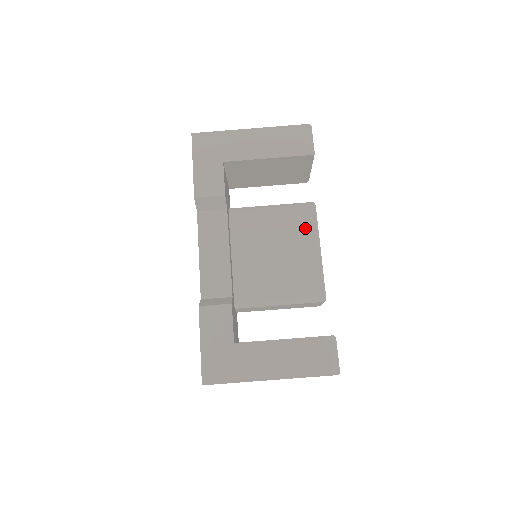
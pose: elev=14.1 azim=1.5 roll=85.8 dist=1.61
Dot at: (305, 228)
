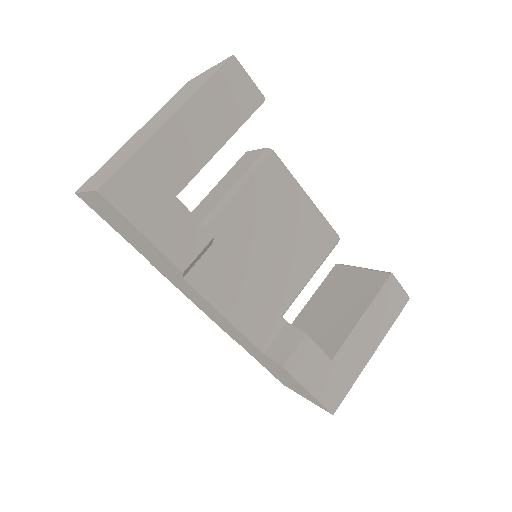
Dot at: (283, 186)
